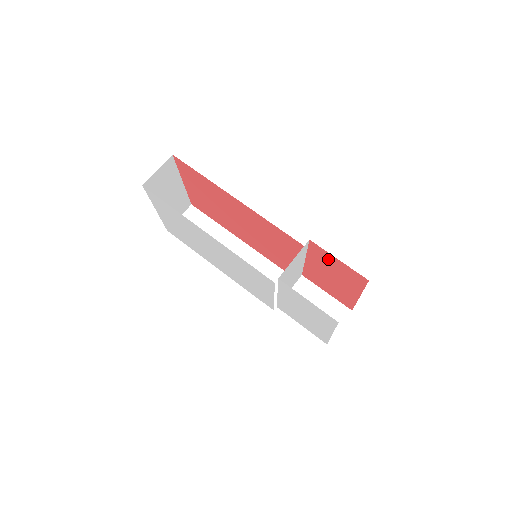
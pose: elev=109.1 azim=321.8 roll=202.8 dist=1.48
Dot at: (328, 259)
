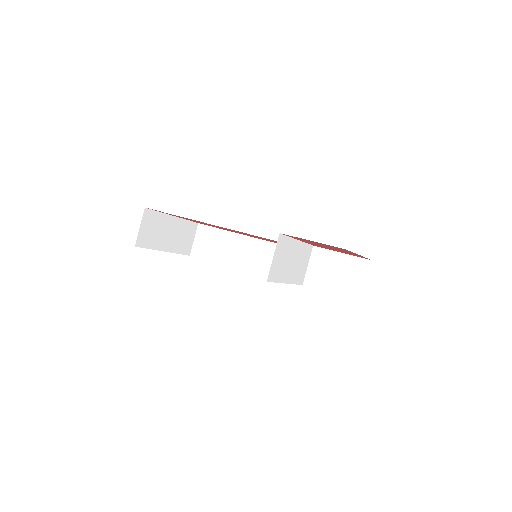
Dot at: (307, 240)
